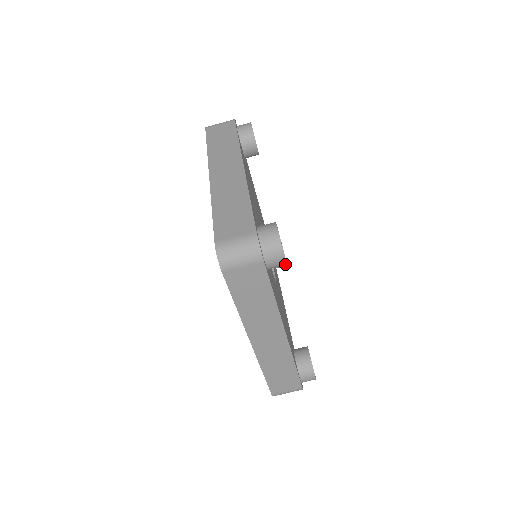
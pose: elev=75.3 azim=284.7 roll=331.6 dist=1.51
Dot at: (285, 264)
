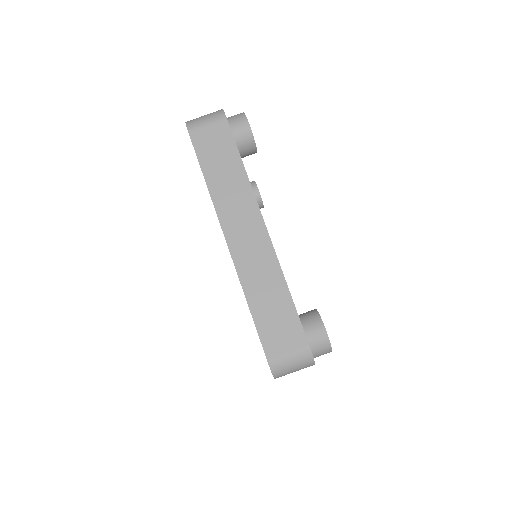
Dot at: (251, 135)
